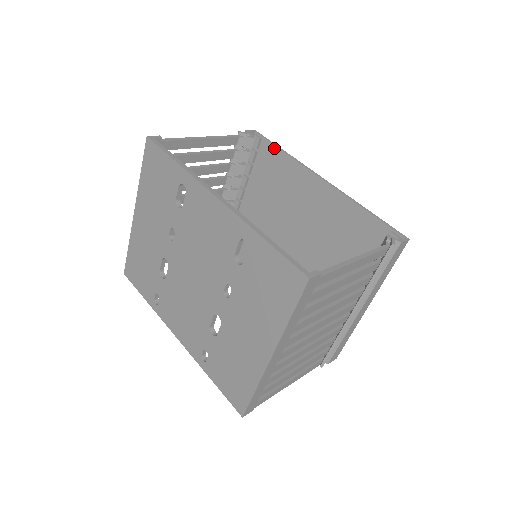
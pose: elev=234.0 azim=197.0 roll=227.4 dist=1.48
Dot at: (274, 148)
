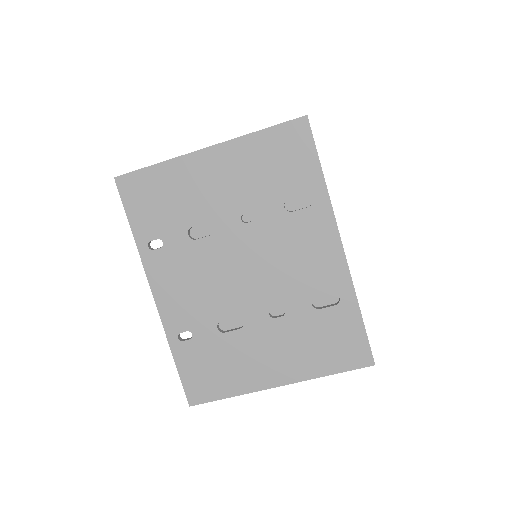
Dot at: occluded
